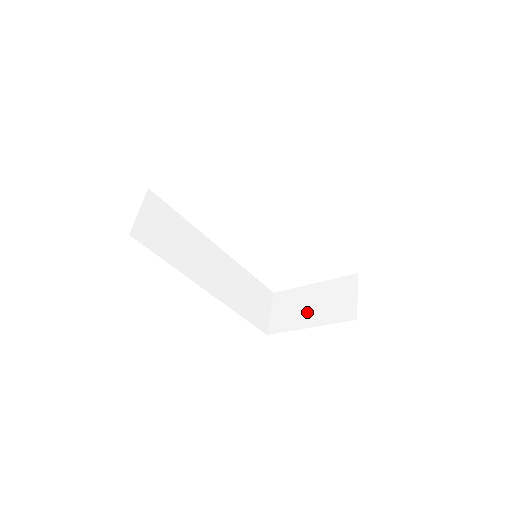
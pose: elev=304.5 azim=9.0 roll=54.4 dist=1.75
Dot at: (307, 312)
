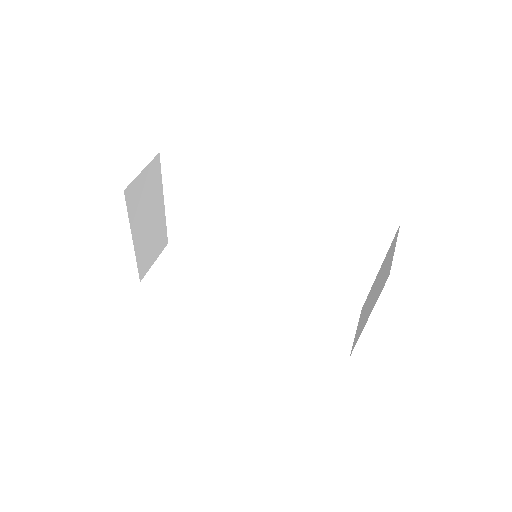
Dot at: (369, 305)
